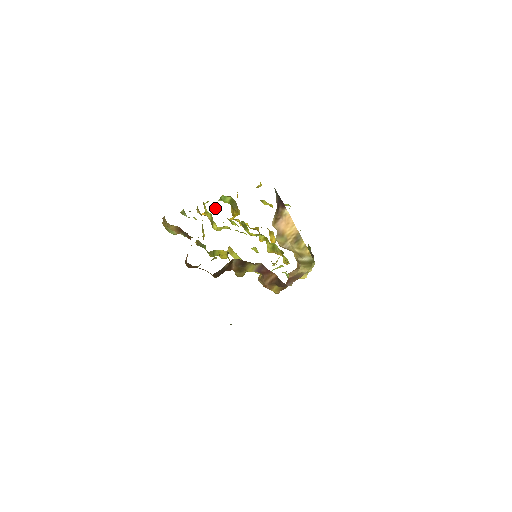
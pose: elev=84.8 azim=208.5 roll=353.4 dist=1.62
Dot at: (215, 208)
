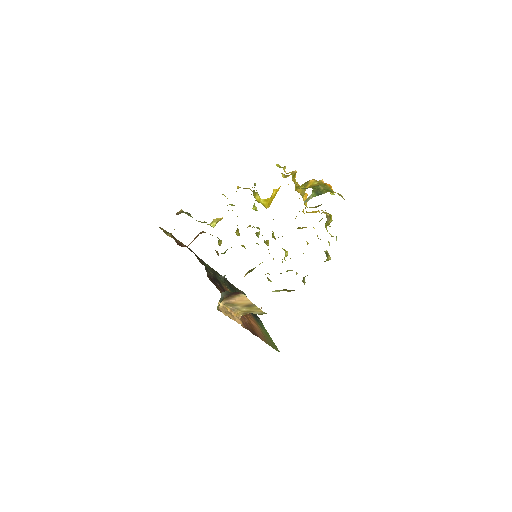
Dot at: occluded
